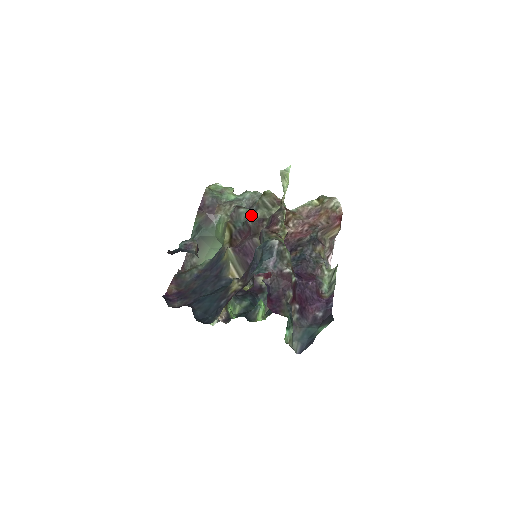
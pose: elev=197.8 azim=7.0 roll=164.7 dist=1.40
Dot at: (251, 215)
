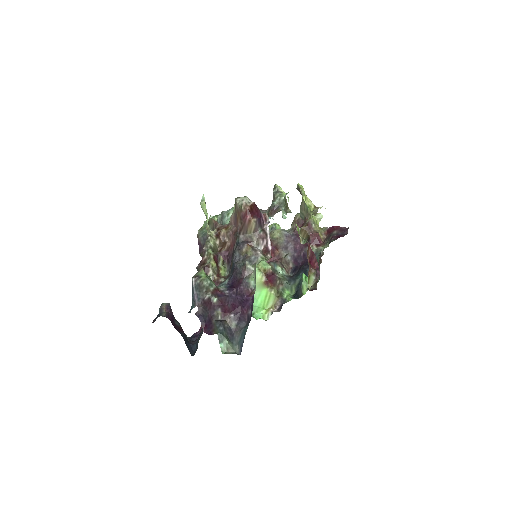
Dot at: occluded
